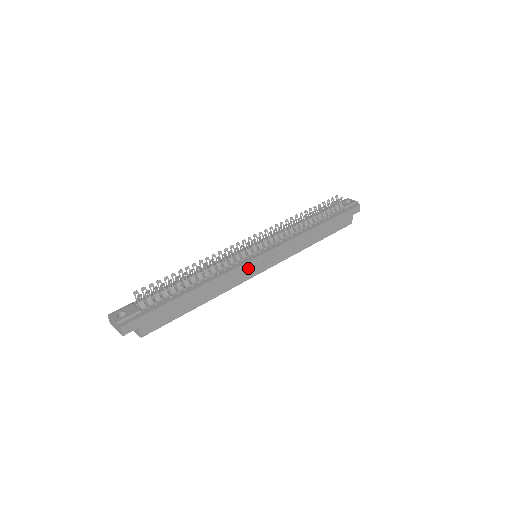
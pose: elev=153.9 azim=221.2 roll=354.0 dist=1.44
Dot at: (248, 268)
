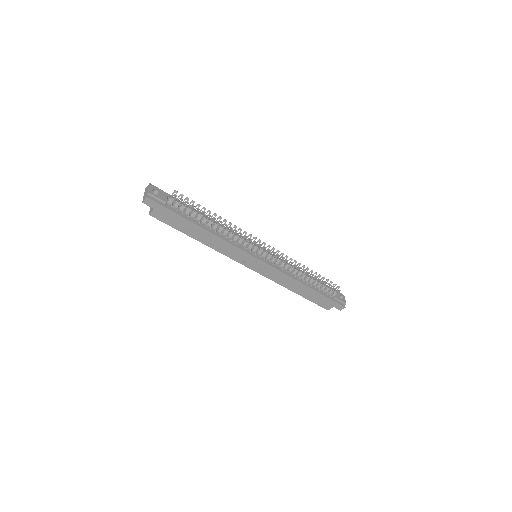
Dot at: (243, 256)
